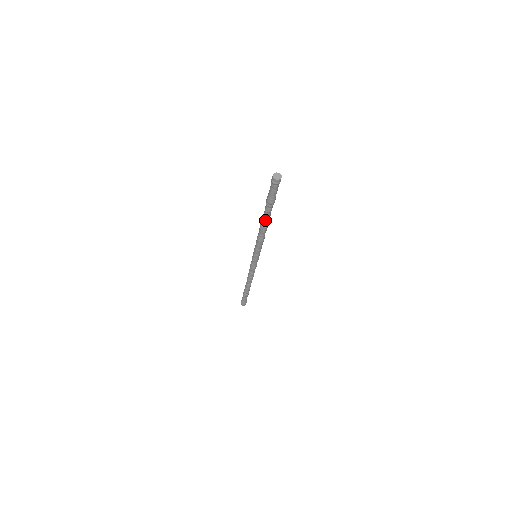
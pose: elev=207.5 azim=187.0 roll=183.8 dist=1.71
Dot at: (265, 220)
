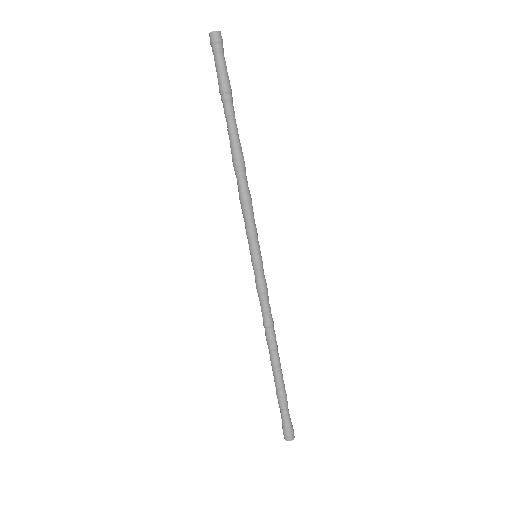
Dot at: (237, 137)
